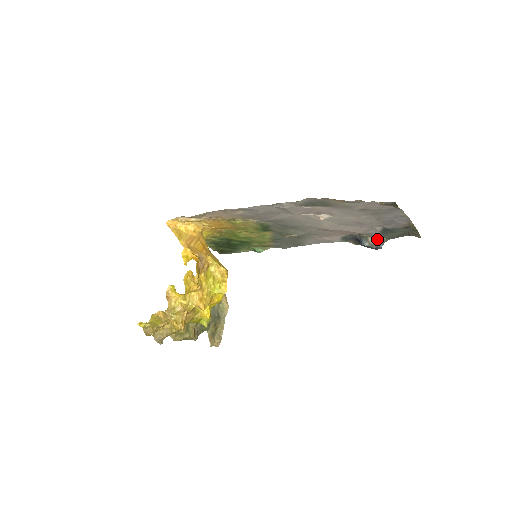
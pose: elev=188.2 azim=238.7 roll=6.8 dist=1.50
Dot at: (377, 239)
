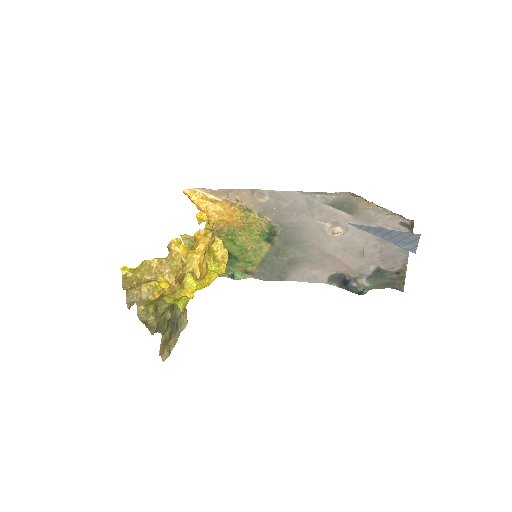
Dot at: (364, 283)
